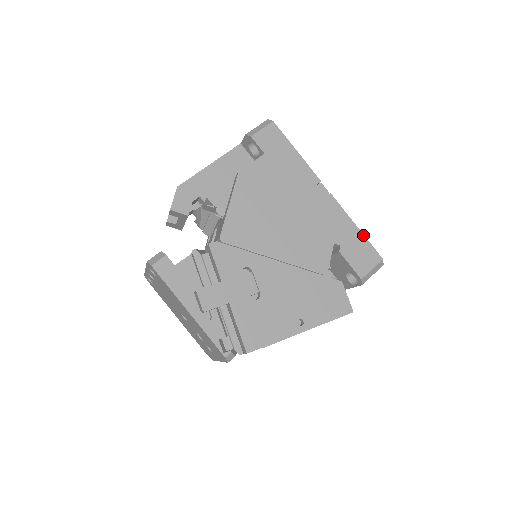
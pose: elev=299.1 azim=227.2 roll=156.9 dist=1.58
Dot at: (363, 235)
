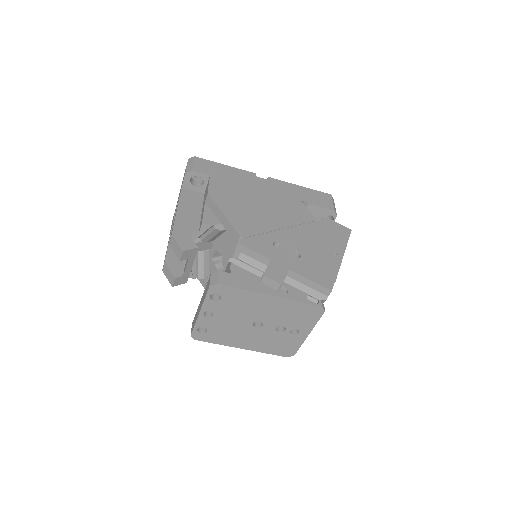
Dot at: (308, 188)
